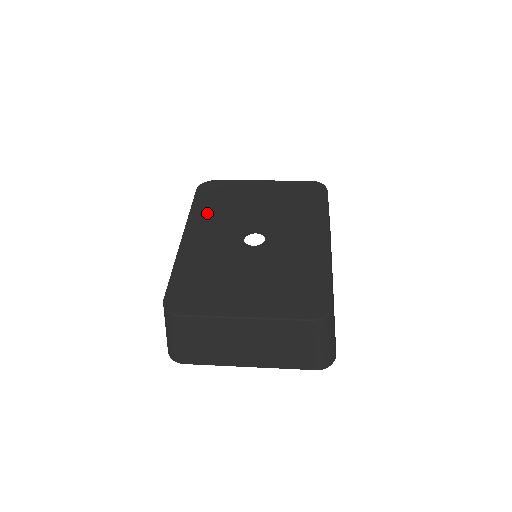
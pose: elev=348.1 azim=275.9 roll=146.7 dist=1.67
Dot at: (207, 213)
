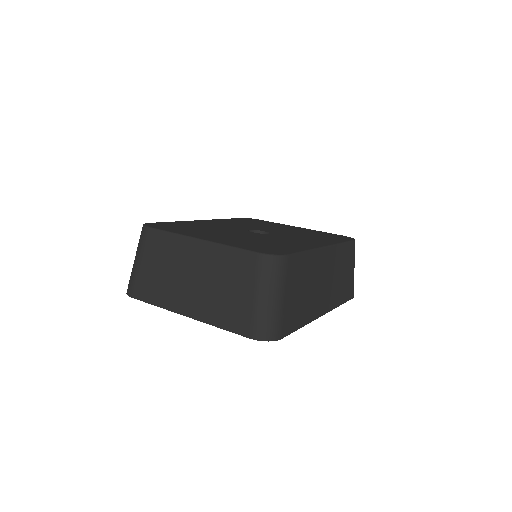
Dot at: (235, 221)
